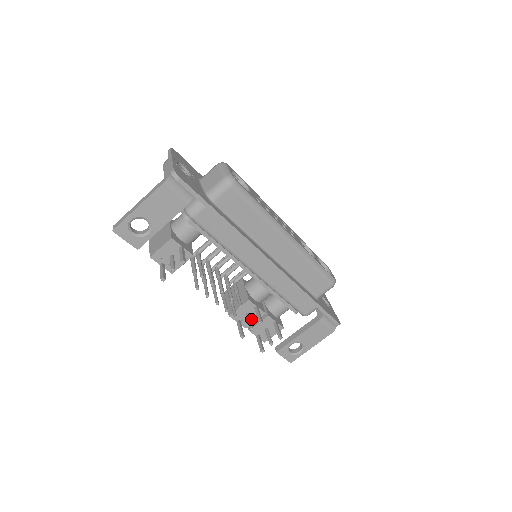
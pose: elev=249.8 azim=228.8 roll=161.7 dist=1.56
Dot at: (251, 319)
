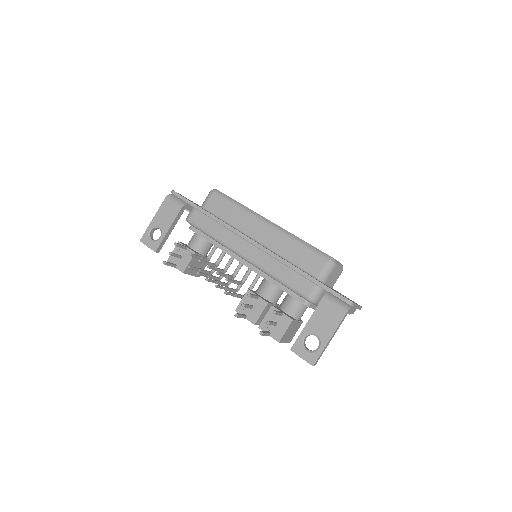
Dot at: (257, 312)
